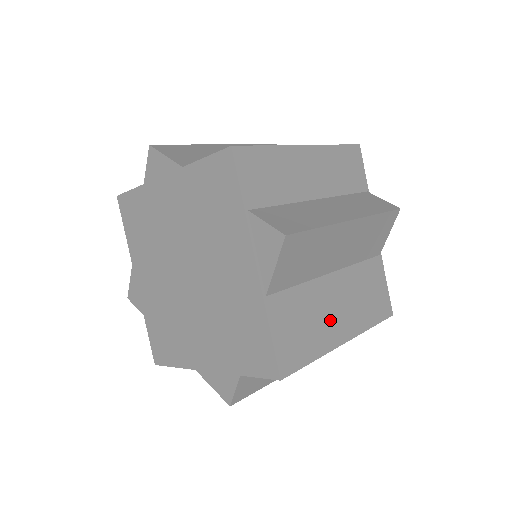
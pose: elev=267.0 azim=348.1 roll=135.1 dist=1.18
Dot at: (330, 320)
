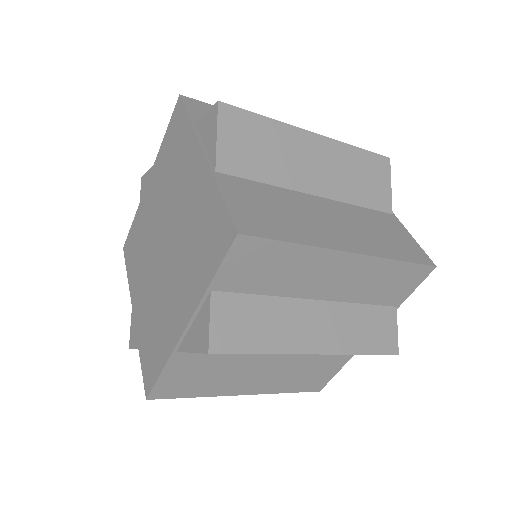
Dot at: (319, 225)
